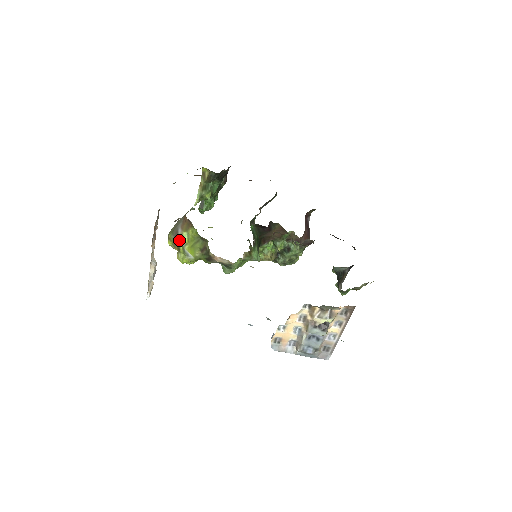
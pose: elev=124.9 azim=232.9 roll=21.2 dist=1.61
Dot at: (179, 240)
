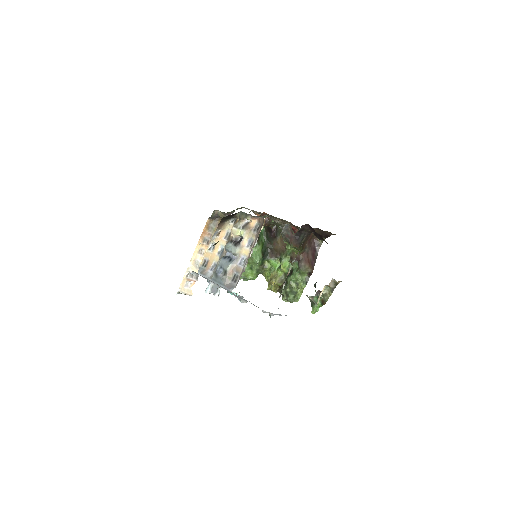
Dot at: occluded
